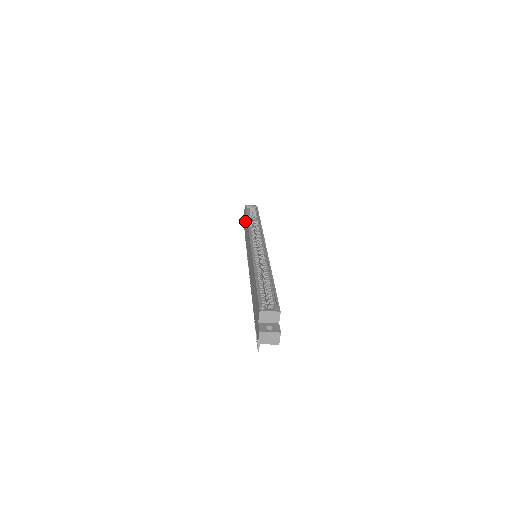
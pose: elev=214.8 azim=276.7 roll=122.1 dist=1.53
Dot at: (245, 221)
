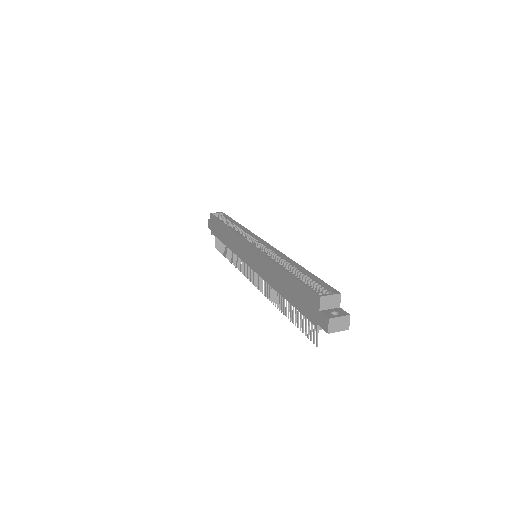
Dot at: (218, 228)
